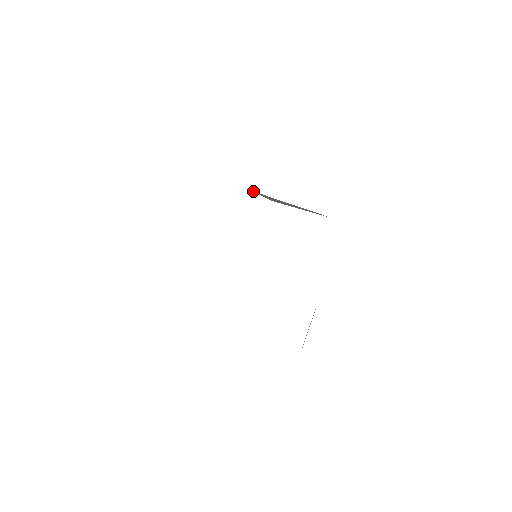
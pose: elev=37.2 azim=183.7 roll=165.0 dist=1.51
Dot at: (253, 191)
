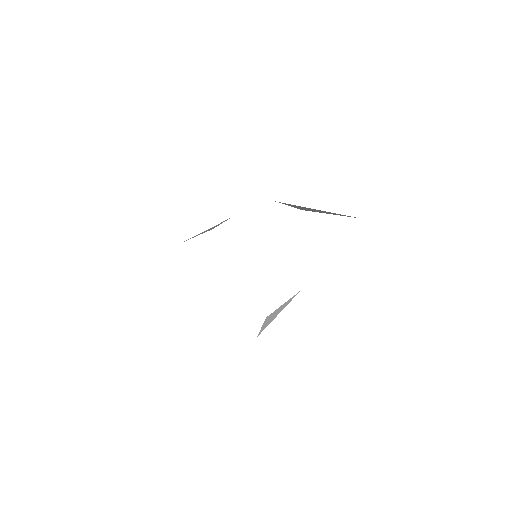
Dot at: occluded
